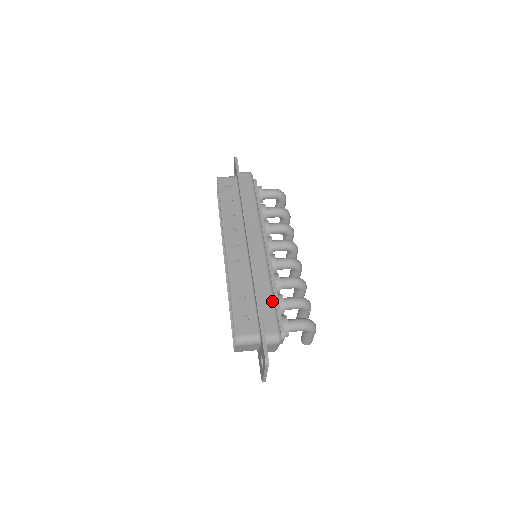
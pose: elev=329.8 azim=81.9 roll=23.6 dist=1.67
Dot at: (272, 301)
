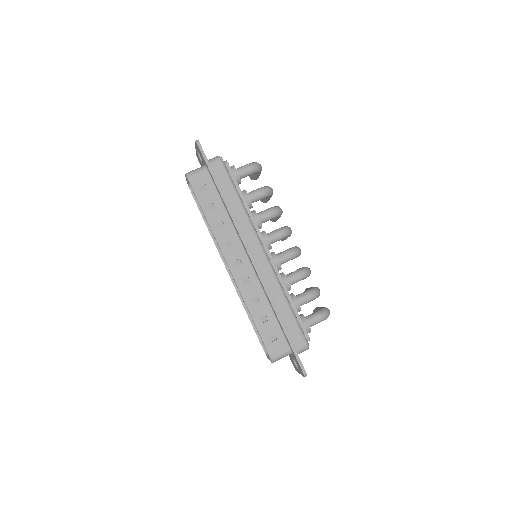
Dot at: (292, 314)
